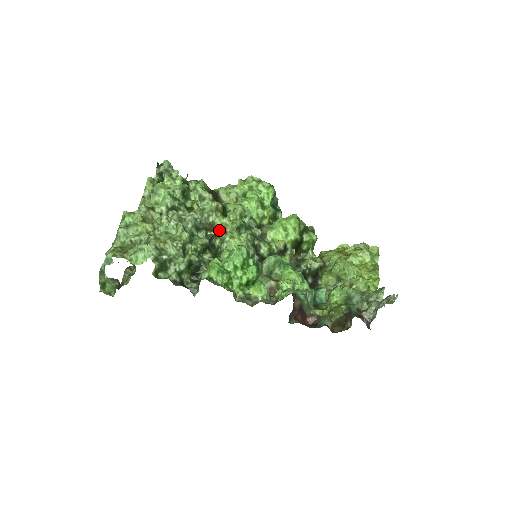
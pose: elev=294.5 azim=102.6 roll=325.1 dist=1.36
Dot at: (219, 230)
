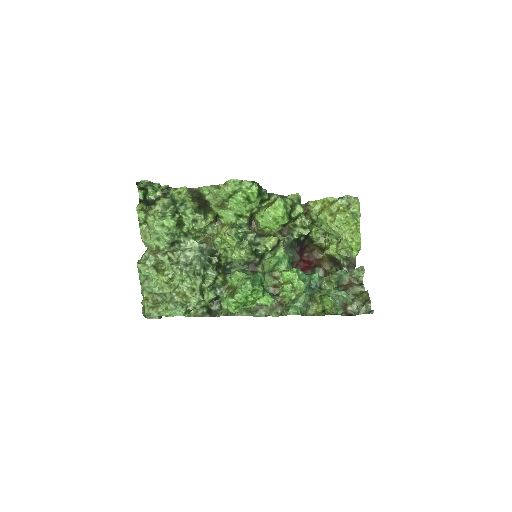
Dot at: (221, 253)
